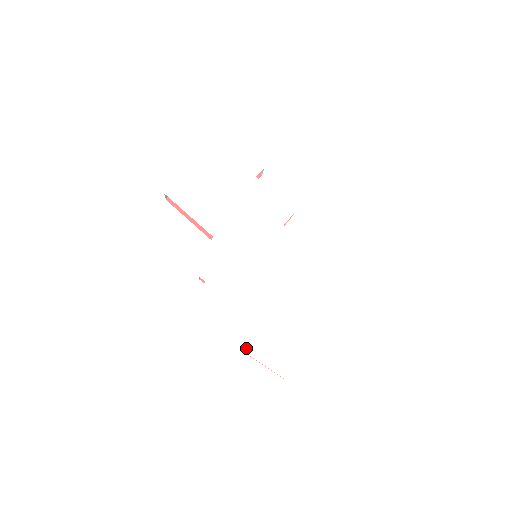
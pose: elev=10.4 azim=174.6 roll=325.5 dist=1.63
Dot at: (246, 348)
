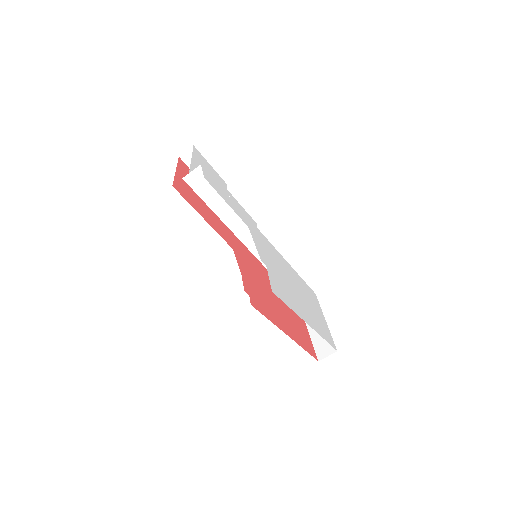
Dot at: (311, 325)
